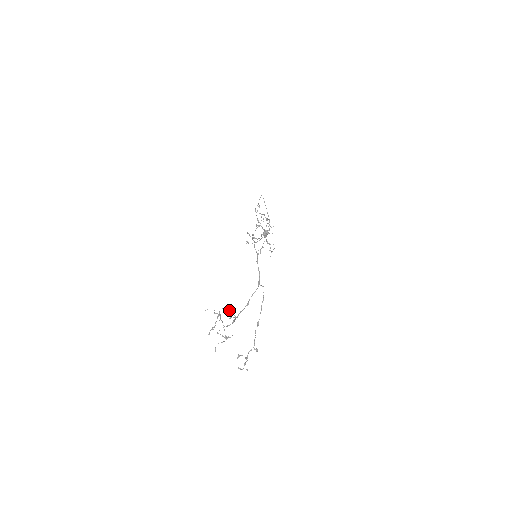
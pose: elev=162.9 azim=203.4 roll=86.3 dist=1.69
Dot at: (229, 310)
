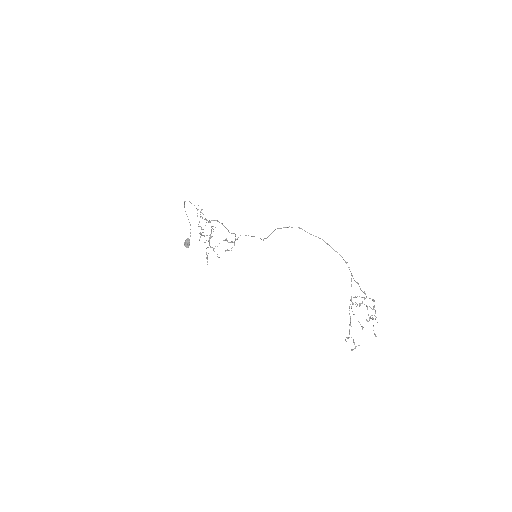
Dot at: (357, 296)
